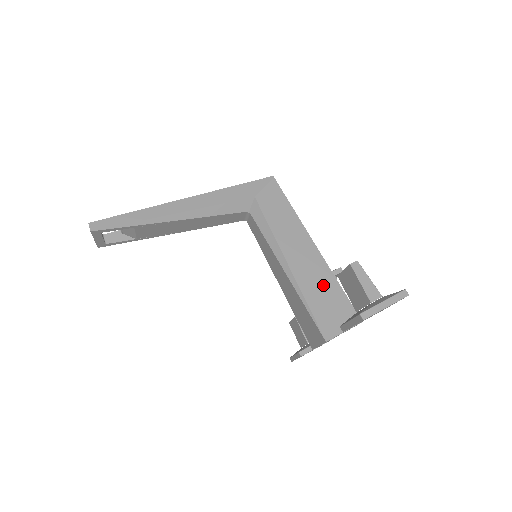
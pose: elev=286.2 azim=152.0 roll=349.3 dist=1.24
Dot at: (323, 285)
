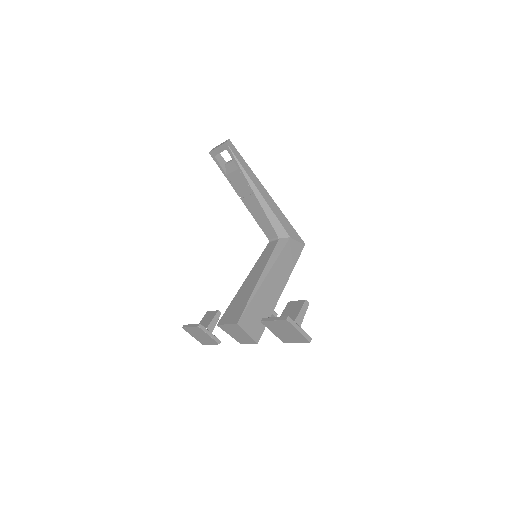
Dot at: (265, 306)
